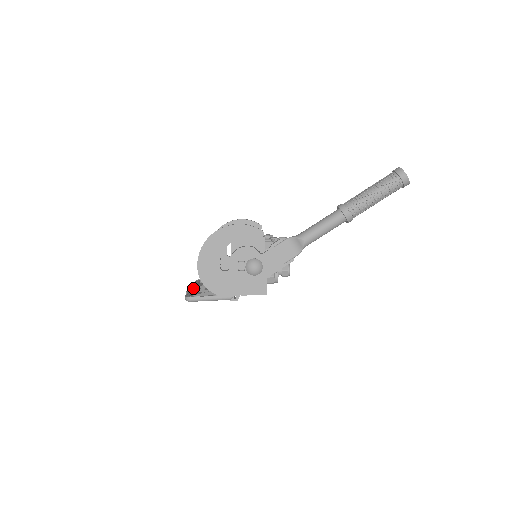
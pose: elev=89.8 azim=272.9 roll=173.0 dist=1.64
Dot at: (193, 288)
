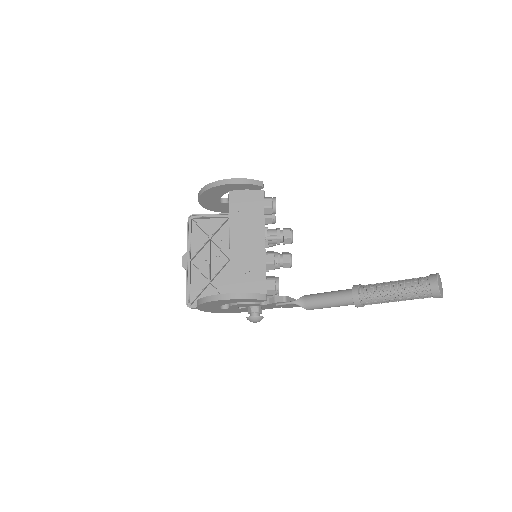
Dot at: (189, 266)
